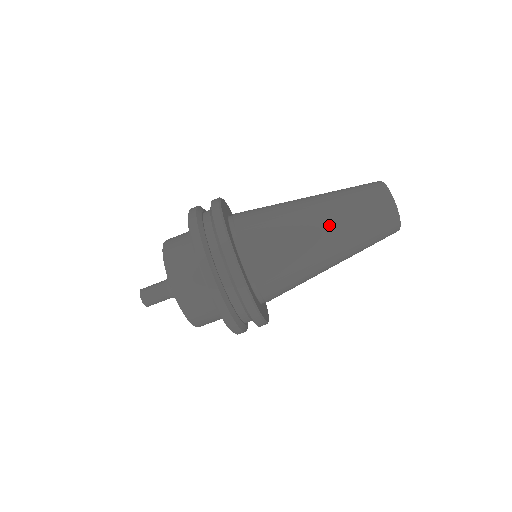
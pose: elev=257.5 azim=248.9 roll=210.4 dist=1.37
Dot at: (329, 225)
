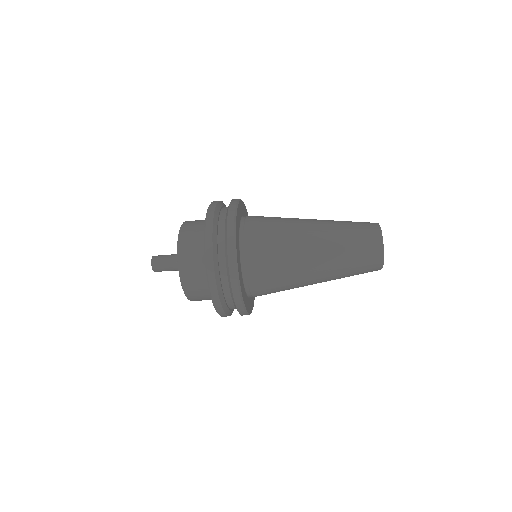
Dot at: (323, 263)
